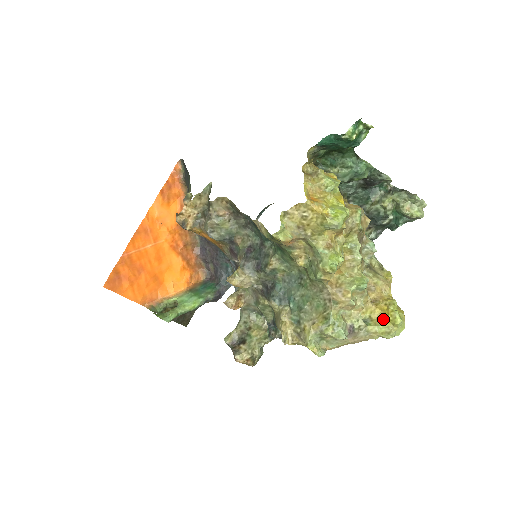
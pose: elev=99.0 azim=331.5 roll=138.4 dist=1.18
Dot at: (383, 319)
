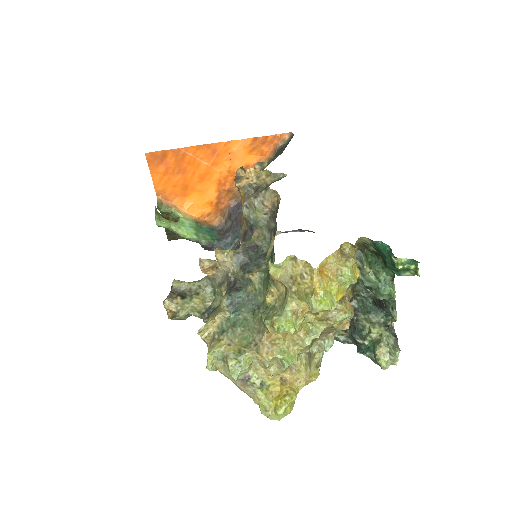
Dot at: (274, 398)
